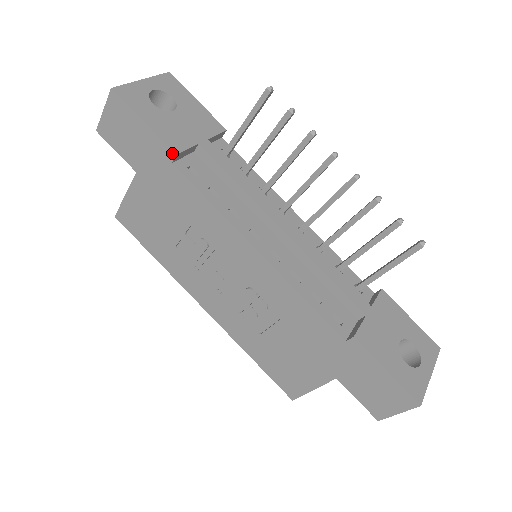
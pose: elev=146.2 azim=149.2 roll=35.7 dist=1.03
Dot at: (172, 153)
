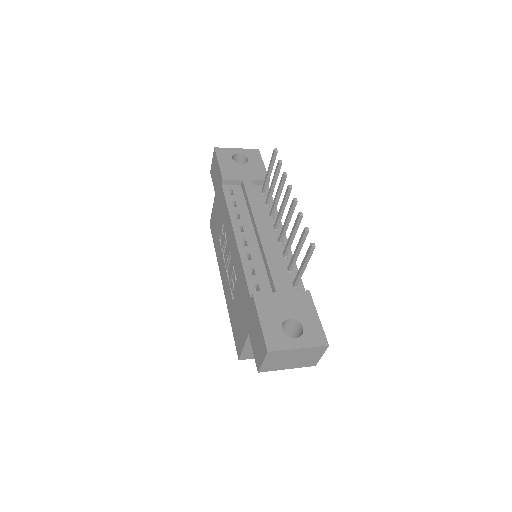
Dot at: (222, 179)
